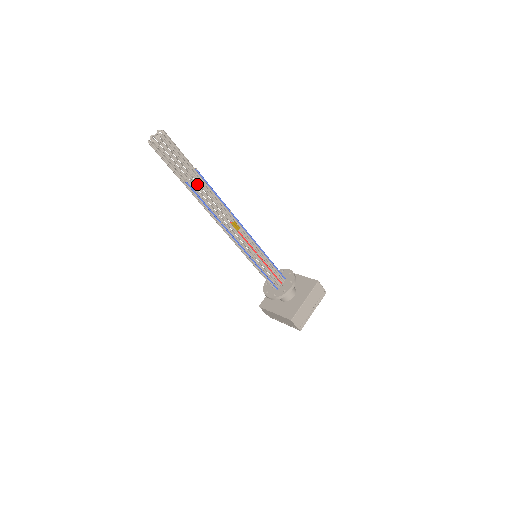
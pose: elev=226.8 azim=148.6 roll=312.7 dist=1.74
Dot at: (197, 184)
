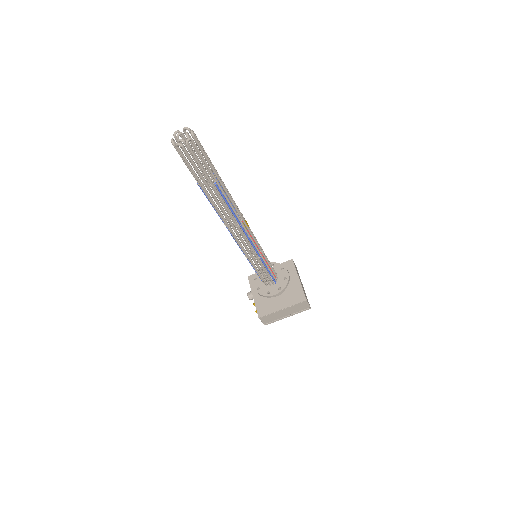
Dot at: (222, 184)
